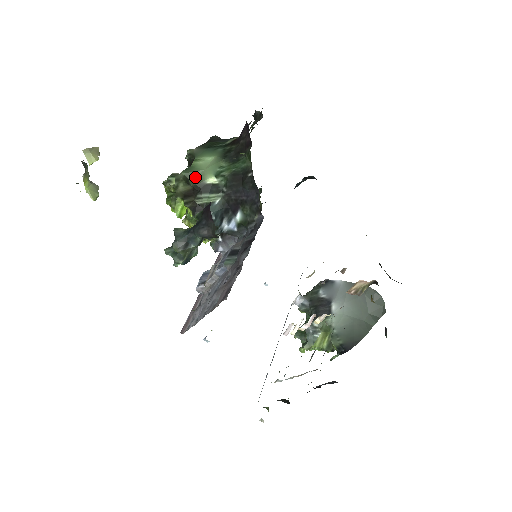
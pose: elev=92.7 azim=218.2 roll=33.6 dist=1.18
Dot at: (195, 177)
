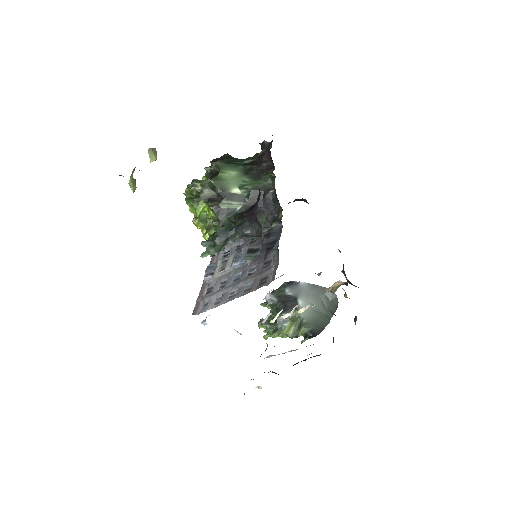
Dot at: (221, 186)
